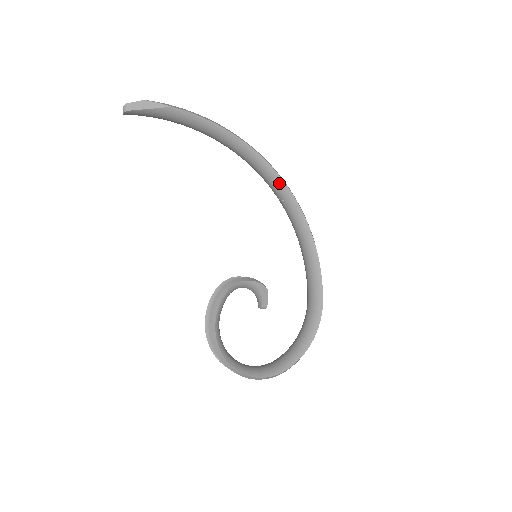
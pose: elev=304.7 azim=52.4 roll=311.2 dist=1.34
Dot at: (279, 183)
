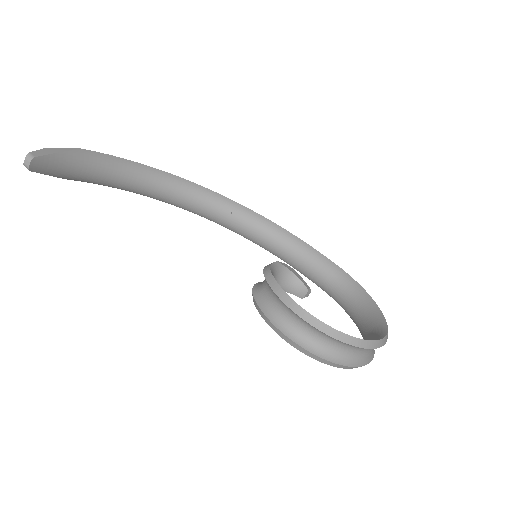
Dot at: (217, 198)
